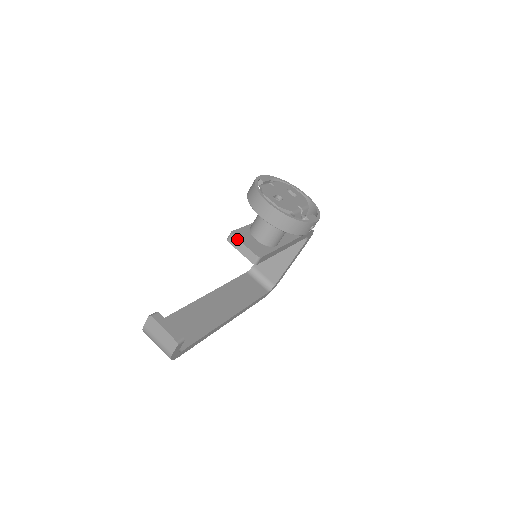
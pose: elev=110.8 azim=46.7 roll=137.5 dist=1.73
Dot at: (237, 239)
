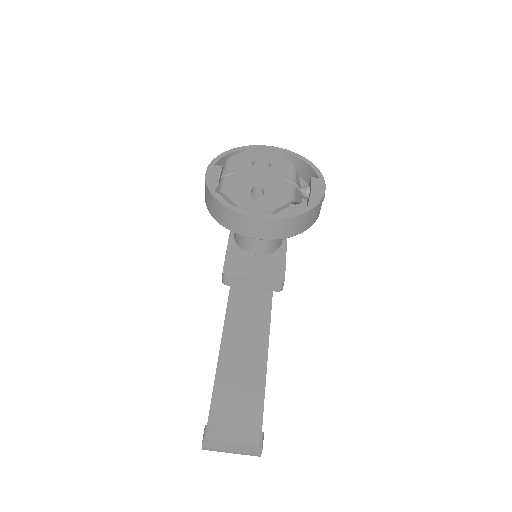
Dot at: (238, 277)
